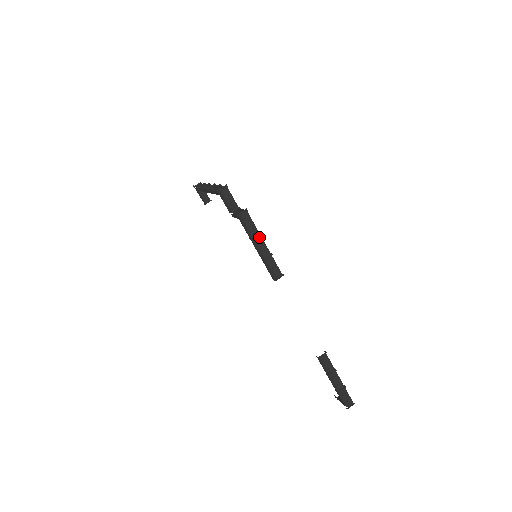
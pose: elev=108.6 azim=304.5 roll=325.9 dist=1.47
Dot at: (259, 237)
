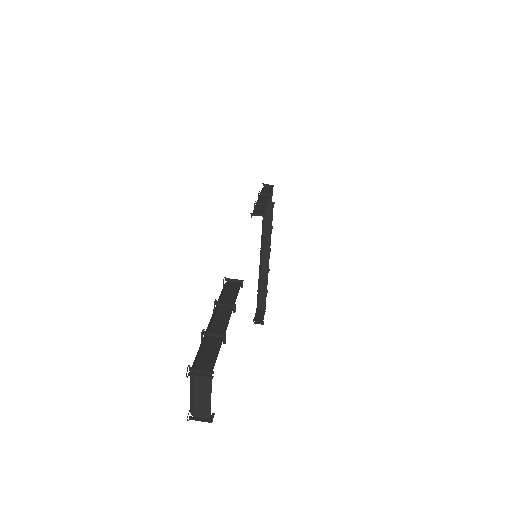
Dot at: (267, 197)
